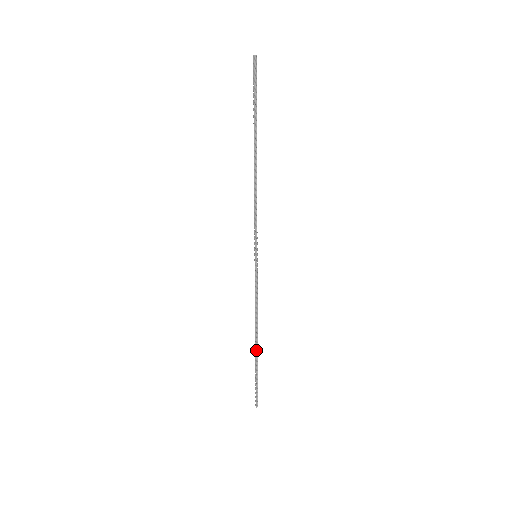
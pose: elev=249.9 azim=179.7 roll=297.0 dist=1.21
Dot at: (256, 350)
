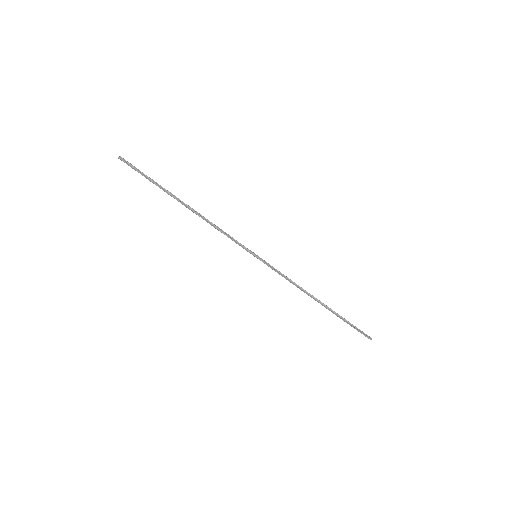
Dot at: (326, 308)
